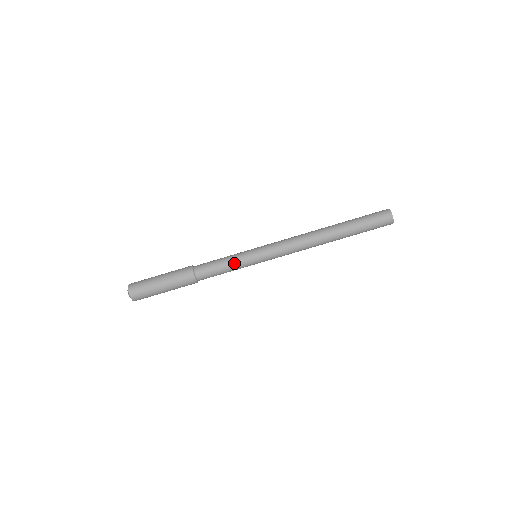
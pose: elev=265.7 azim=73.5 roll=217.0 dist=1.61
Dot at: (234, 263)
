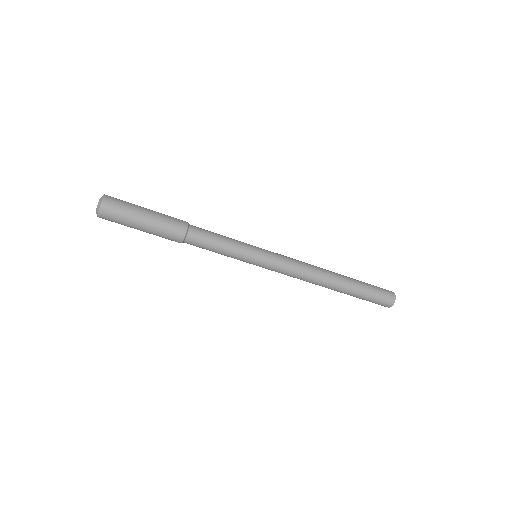
Dot at: (233, 249)
